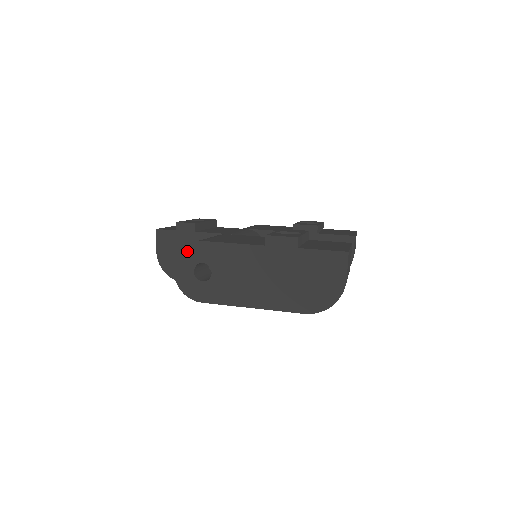
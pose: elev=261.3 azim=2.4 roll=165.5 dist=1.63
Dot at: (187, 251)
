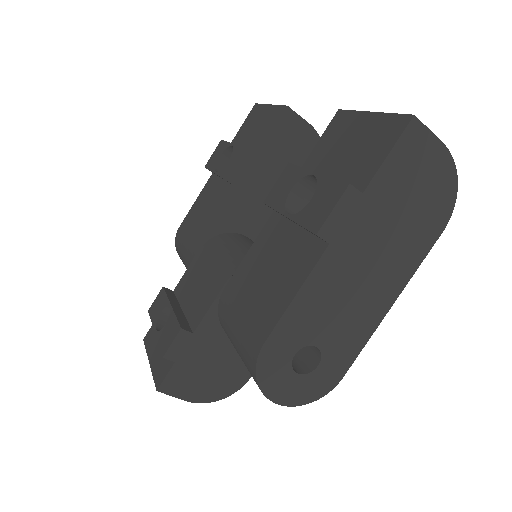
Dot at: (264, 374)
